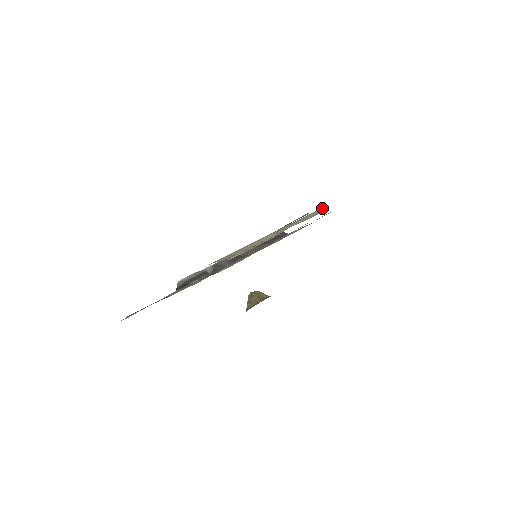
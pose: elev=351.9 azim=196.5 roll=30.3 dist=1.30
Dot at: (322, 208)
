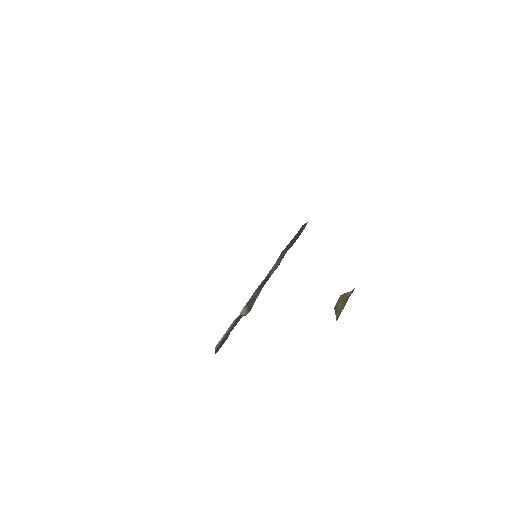
Dot at: occluded
